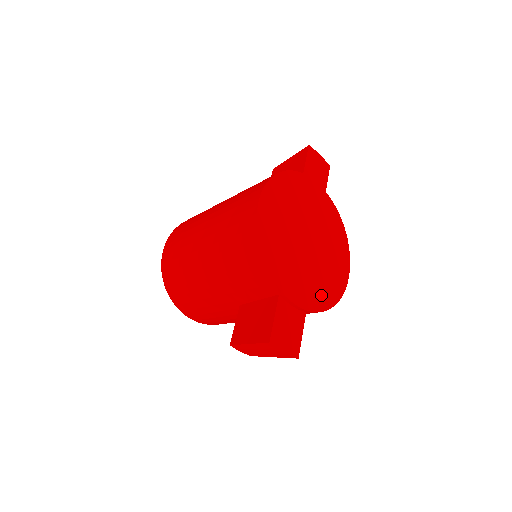
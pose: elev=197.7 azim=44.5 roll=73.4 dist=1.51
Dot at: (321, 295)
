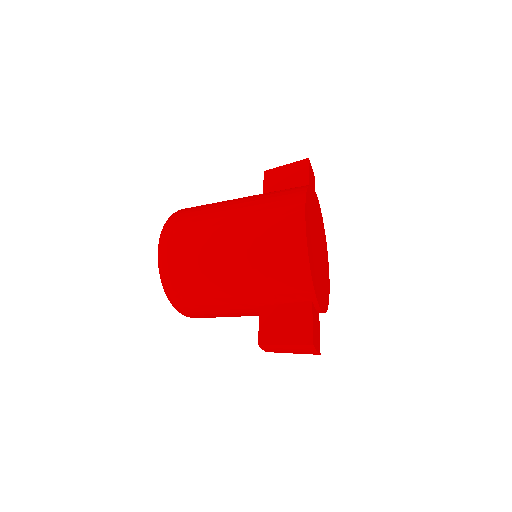
Dot at: (325, 297)
